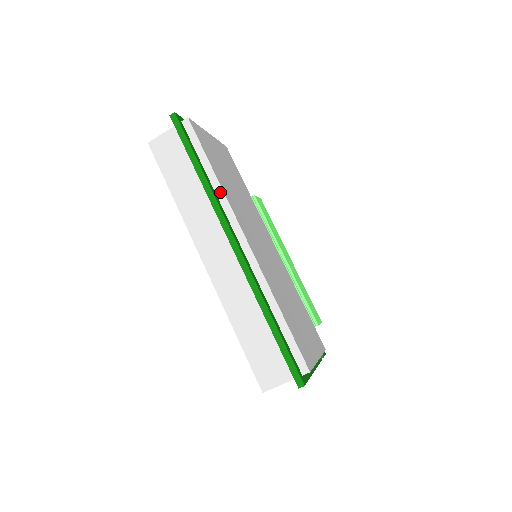
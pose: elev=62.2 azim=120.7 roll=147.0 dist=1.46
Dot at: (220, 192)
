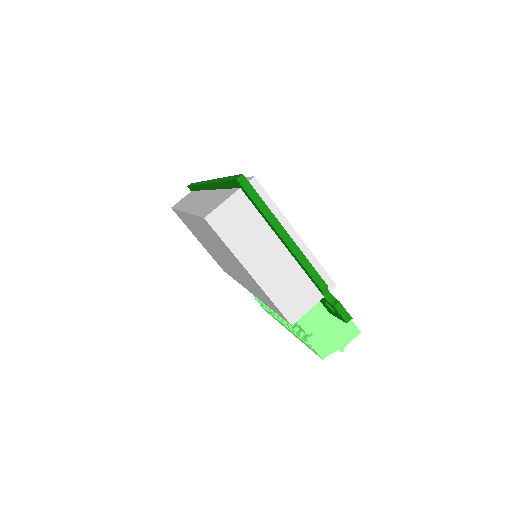
Dot at: occluded
